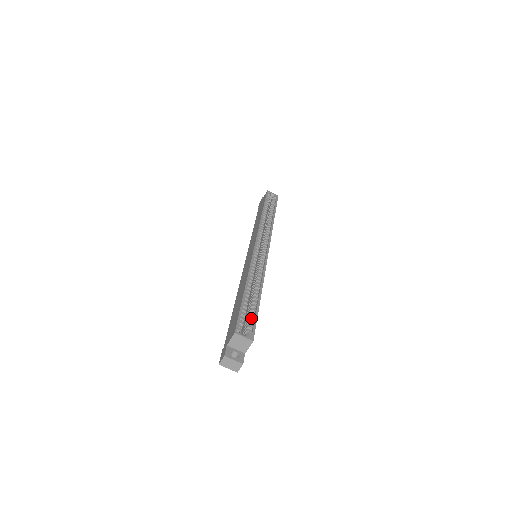
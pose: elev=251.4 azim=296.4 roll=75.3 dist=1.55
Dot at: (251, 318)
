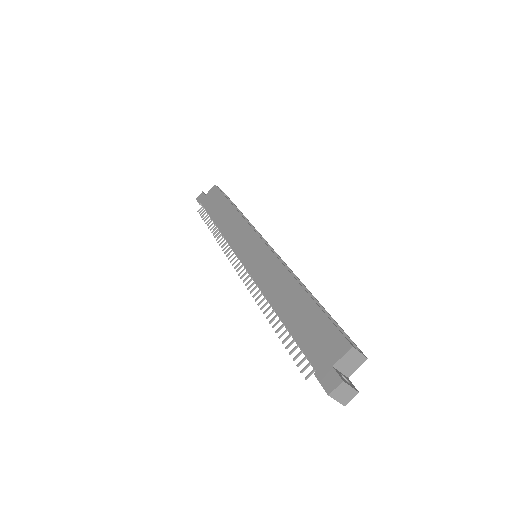
Dot at: occluded
